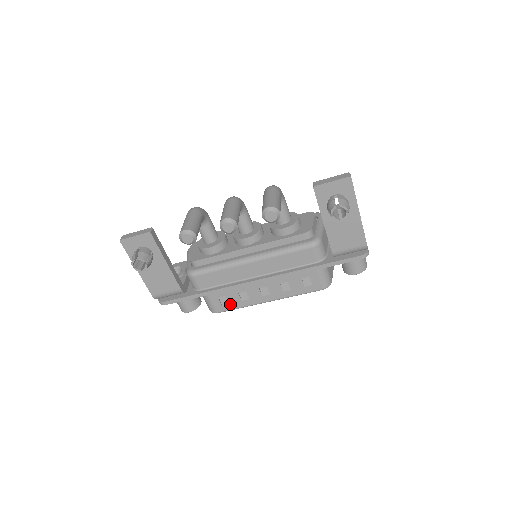
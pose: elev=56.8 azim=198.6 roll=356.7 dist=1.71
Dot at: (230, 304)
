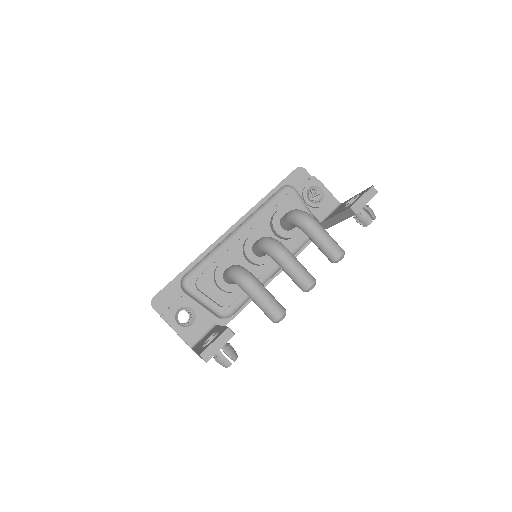
Dot at: occluded
